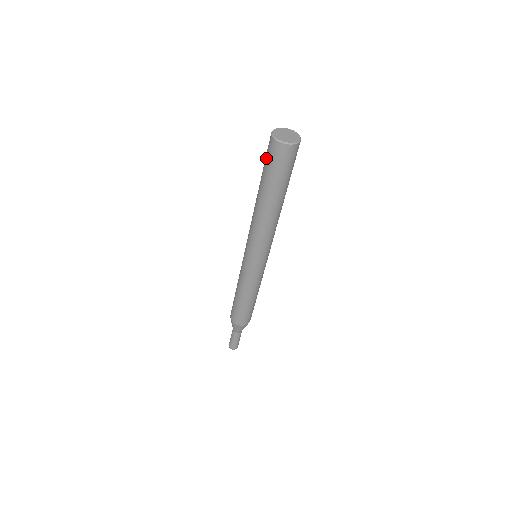
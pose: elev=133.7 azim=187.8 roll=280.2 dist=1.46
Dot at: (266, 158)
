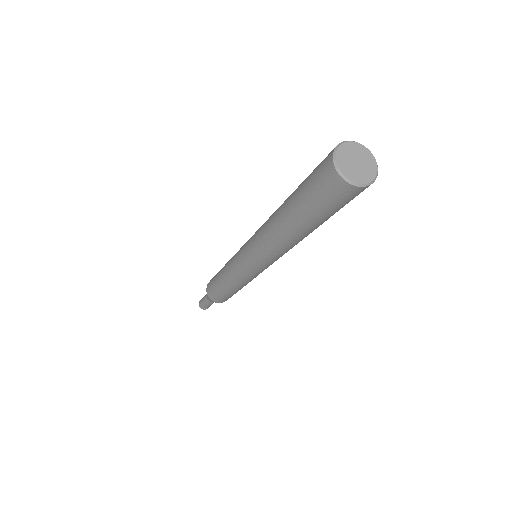
Dot at: (327, 203)
